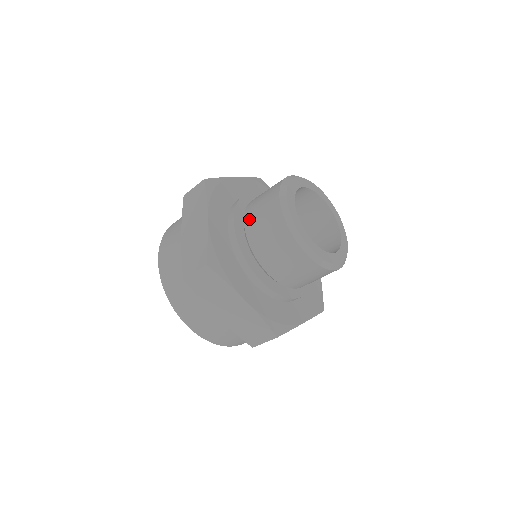
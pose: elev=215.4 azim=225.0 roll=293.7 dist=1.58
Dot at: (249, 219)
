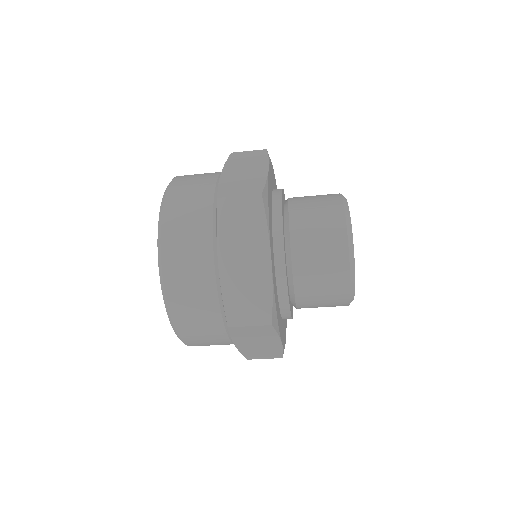
Dot at: (300, 253)
